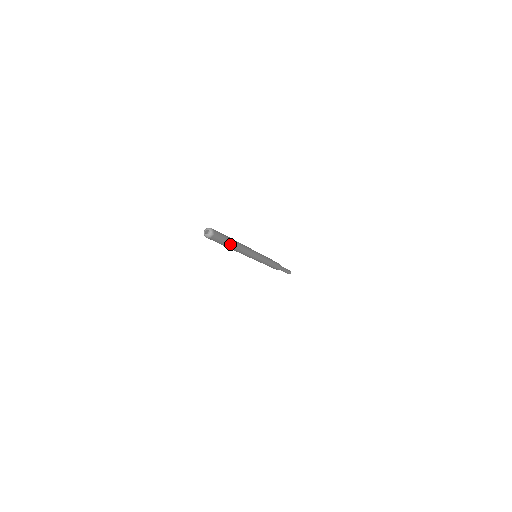
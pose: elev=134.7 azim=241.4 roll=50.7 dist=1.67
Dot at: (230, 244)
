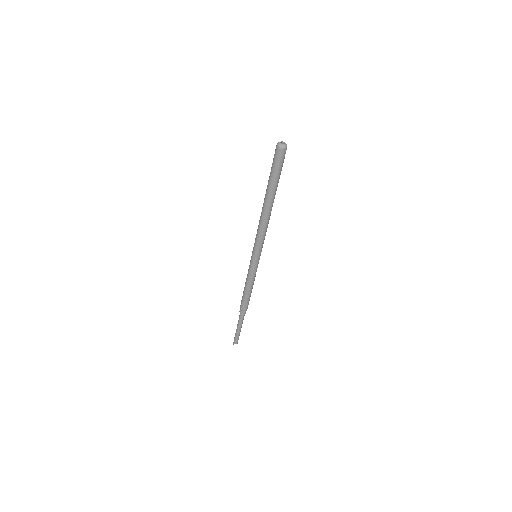
Dot at: (273, 189)
